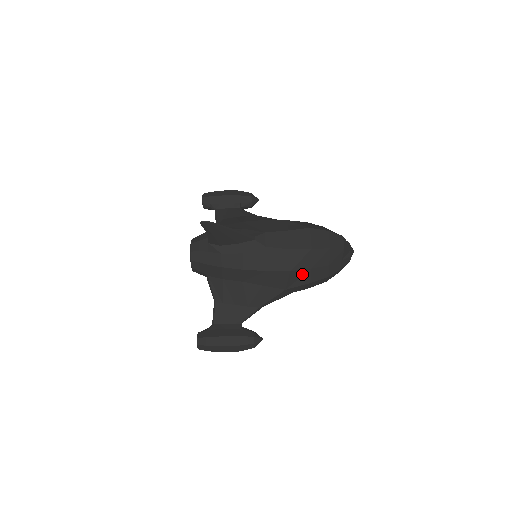
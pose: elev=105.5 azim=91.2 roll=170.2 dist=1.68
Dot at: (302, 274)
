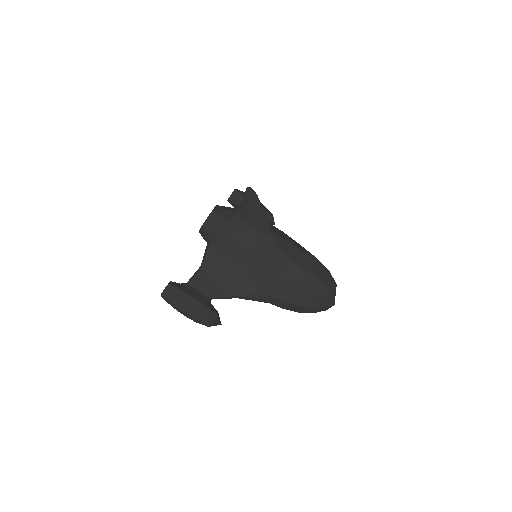
Dot at: (290, 290)
